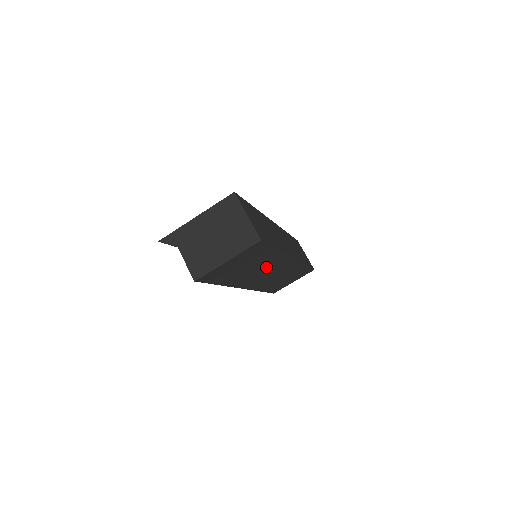
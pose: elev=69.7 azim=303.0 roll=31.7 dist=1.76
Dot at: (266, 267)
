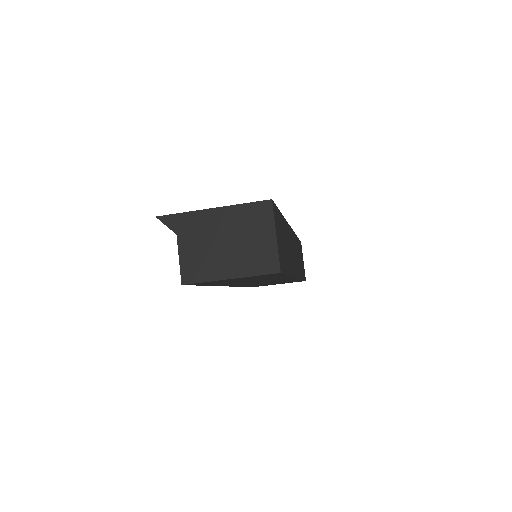
Dot at: (264, 280)
